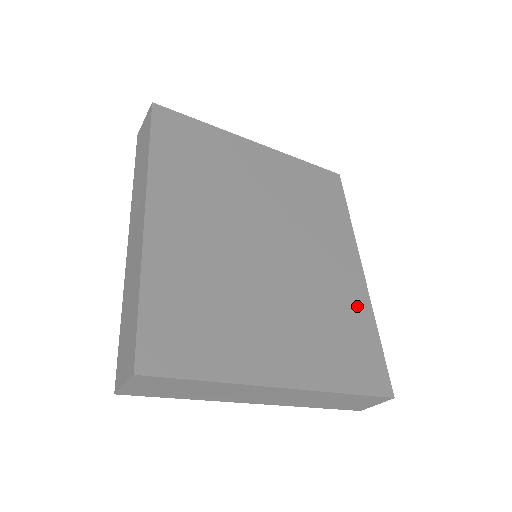
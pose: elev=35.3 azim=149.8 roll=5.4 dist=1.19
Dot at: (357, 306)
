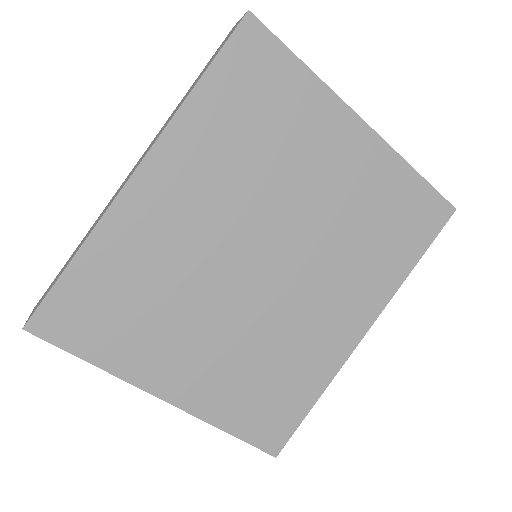
Dot at: (317, 367)
